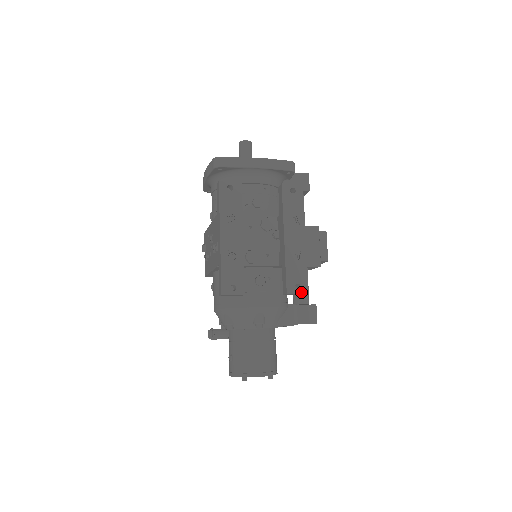
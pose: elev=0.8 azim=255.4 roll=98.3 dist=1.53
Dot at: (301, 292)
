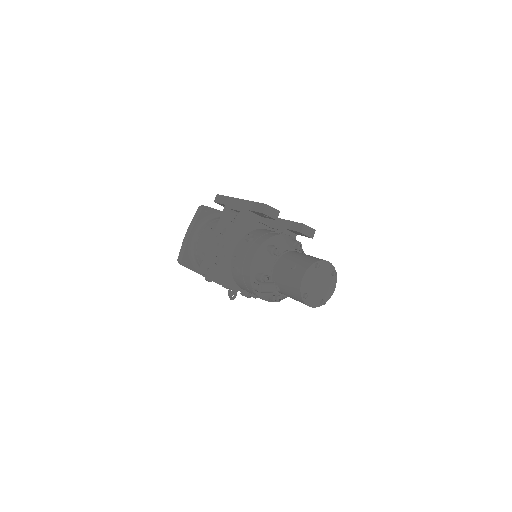
Dot at: (311, 228)
